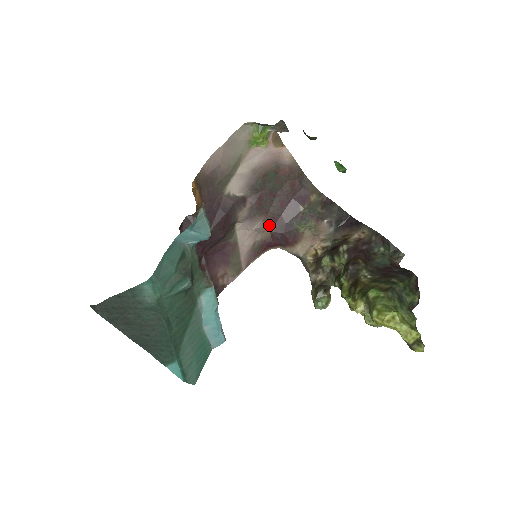
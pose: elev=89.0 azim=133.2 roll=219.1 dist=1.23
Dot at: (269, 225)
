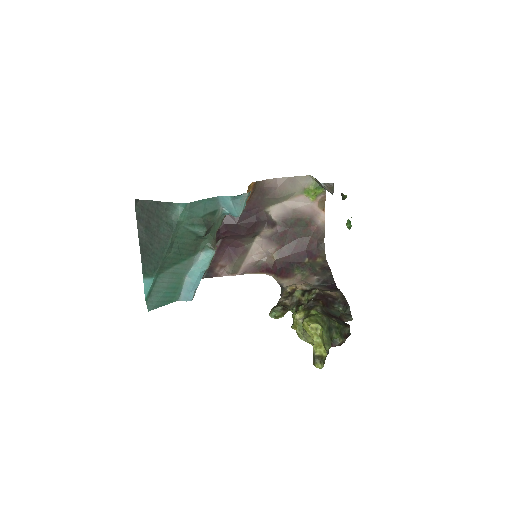
Dot at: (278, 255)
